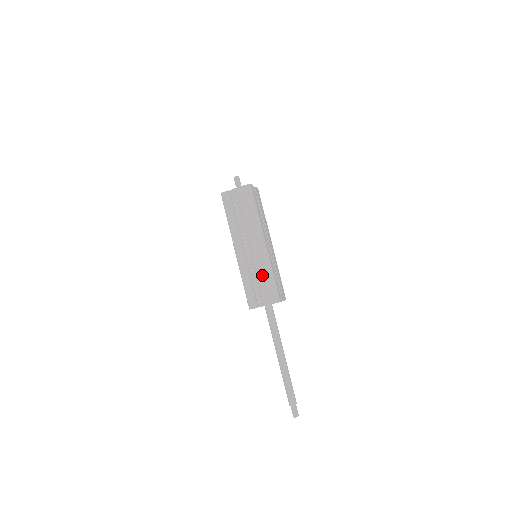
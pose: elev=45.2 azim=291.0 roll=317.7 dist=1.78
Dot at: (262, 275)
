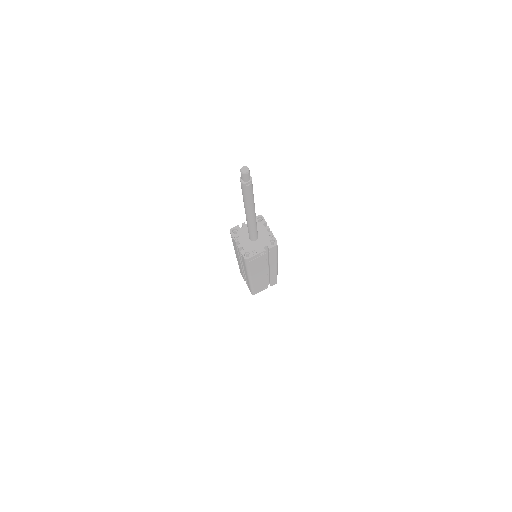
Dot at: occluded
